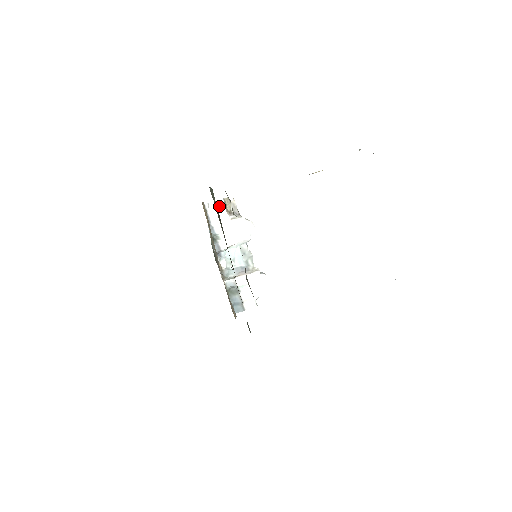
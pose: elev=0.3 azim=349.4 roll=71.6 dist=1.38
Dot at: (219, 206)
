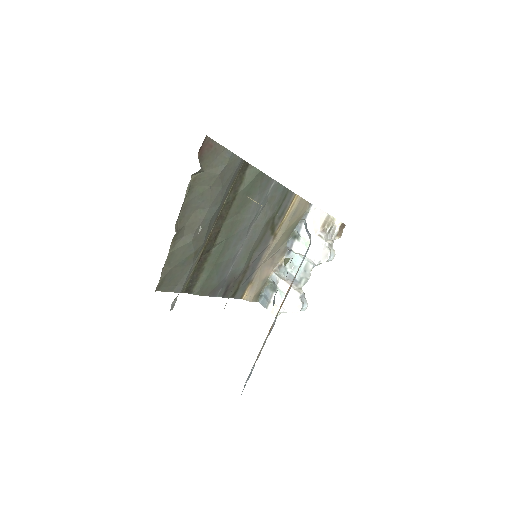
Dot at: (321, 217)
